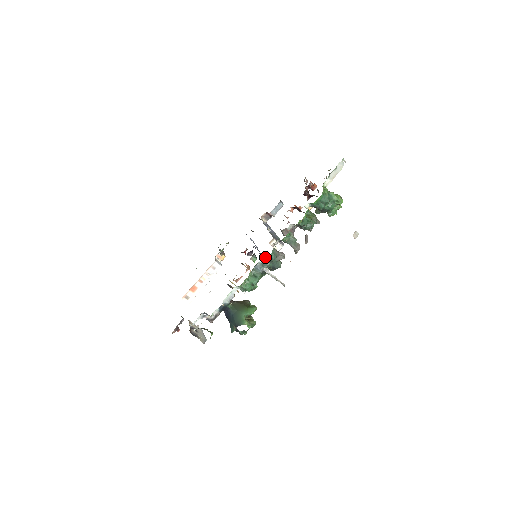
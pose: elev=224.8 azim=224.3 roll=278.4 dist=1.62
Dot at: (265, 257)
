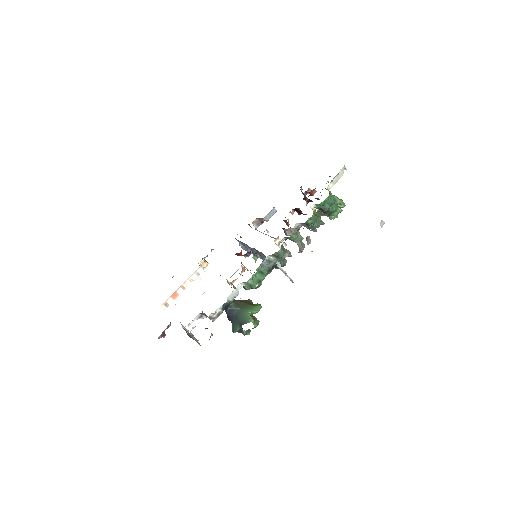
Dot at: (274, 253)
